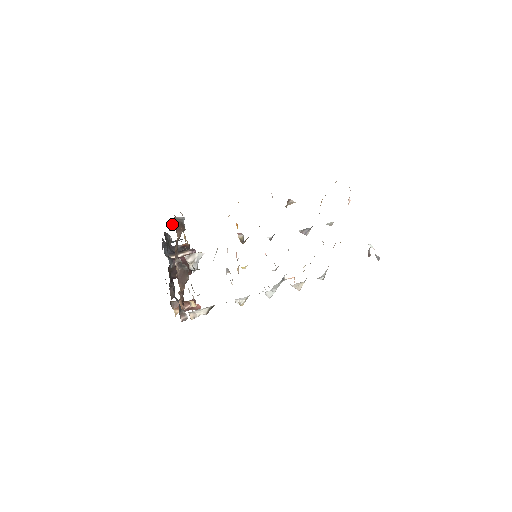
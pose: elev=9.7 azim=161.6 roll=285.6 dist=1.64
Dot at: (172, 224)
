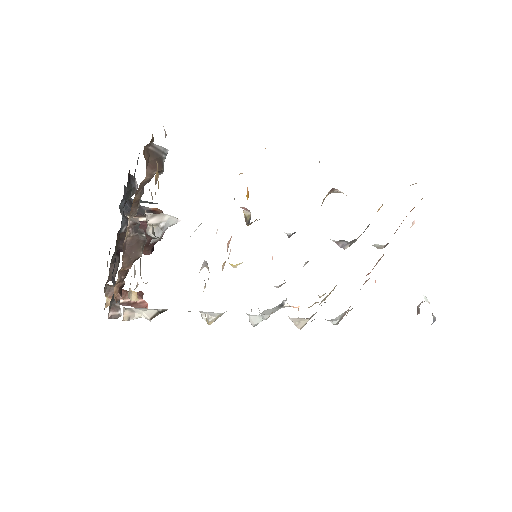
Dot at: (144, 151)
